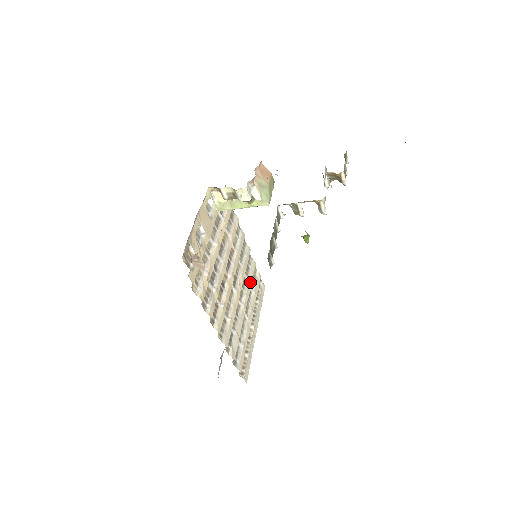
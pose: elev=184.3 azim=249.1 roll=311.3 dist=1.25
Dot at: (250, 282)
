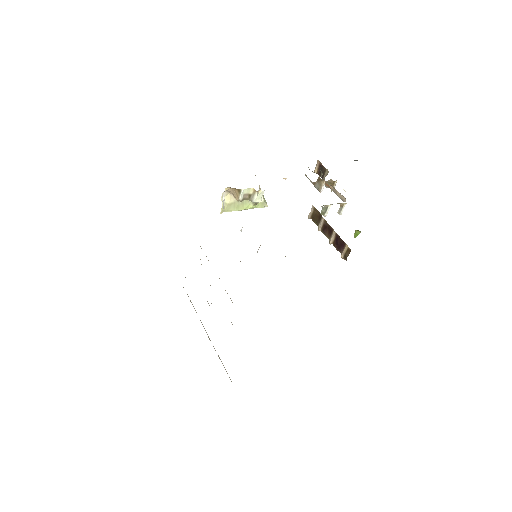
Dot at: occluded
